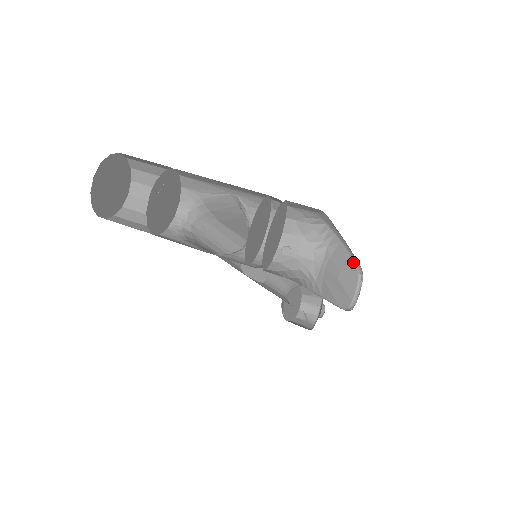
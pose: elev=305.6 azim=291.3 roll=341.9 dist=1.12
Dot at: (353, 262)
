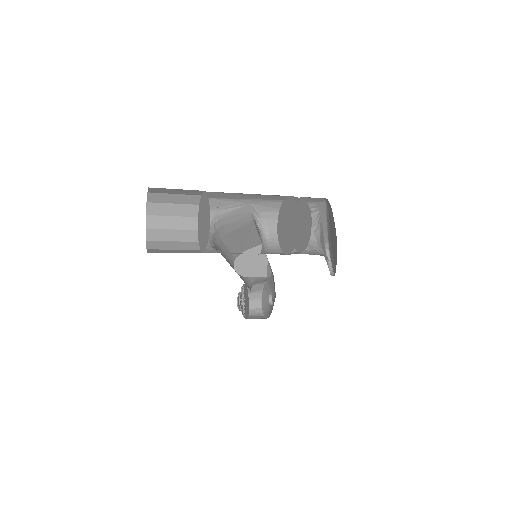
Dot at: (324, 240)
